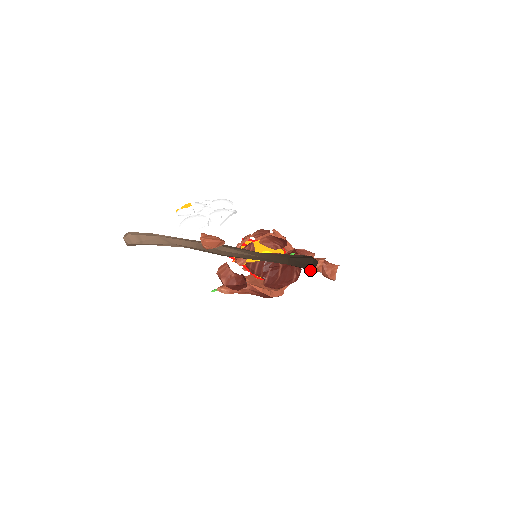
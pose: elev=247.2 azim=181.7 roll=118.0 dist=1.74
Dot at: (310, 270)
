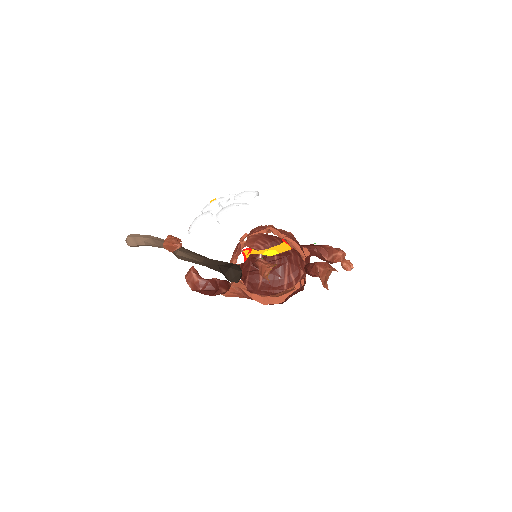
Dot at: (234, 281)
